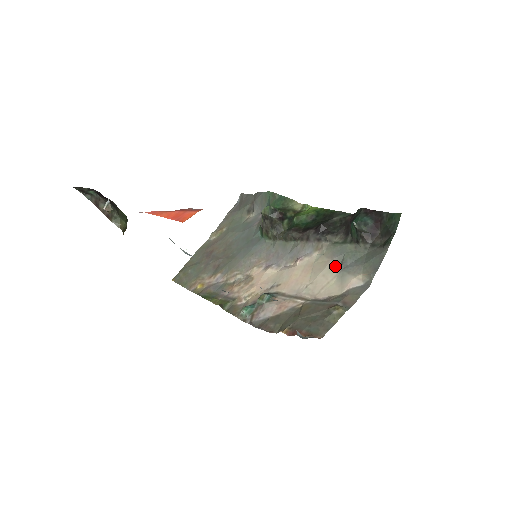
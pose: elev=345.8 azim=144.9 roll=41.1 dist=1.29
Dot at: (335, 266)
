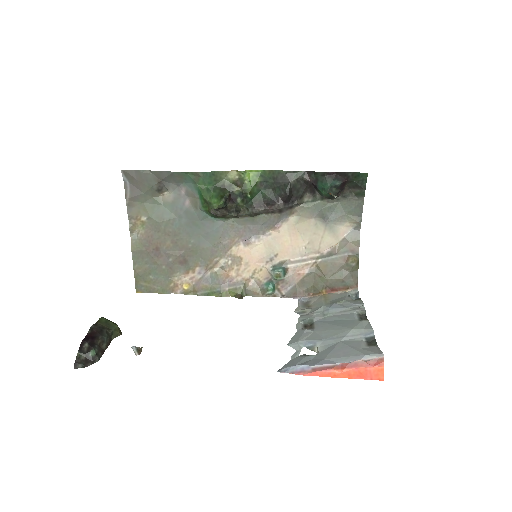
Dot at: (320, 223)
